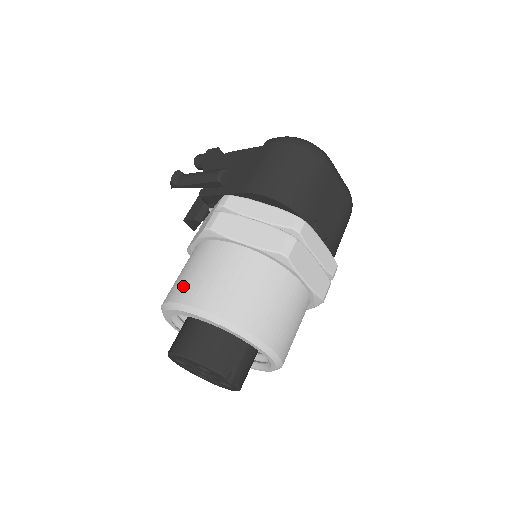
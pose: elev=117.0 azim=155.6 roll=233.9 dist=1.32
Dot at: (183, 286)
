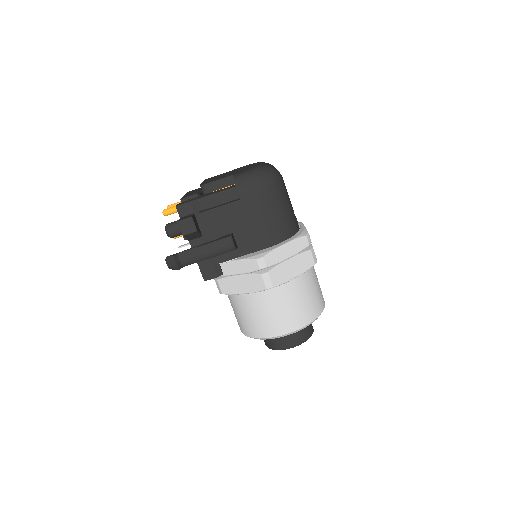
Dot at: (278, 324)
